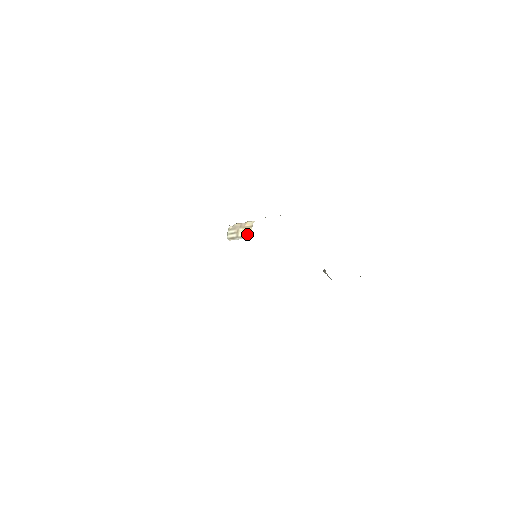
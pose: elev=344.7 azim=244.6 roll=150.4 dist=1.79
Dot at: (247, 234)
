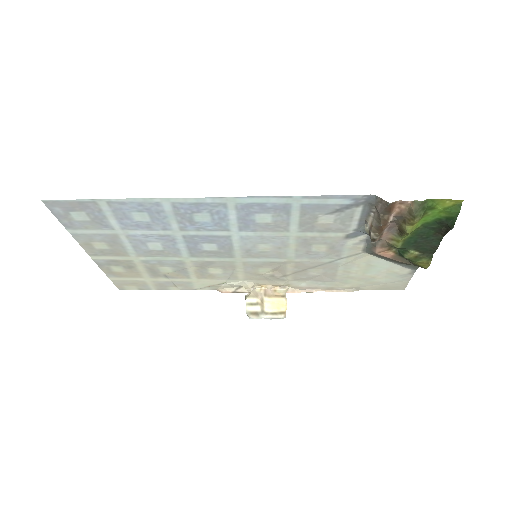
Dot at: (280, 311)
